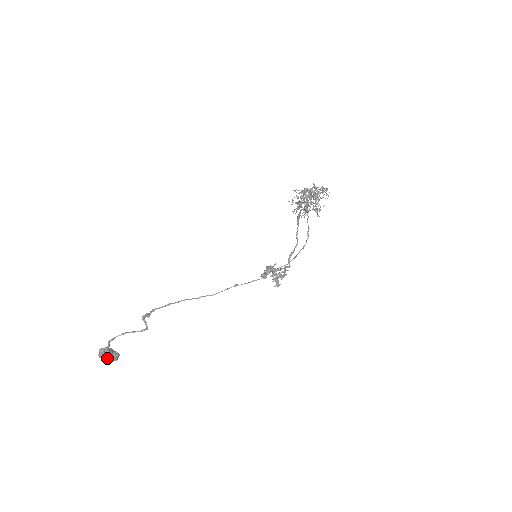
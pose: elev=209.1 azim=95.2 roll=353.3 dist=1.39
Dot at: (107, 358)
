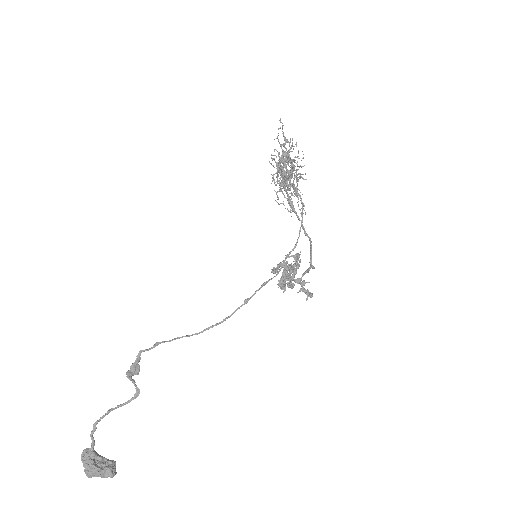
Dot at: (93, 465)
